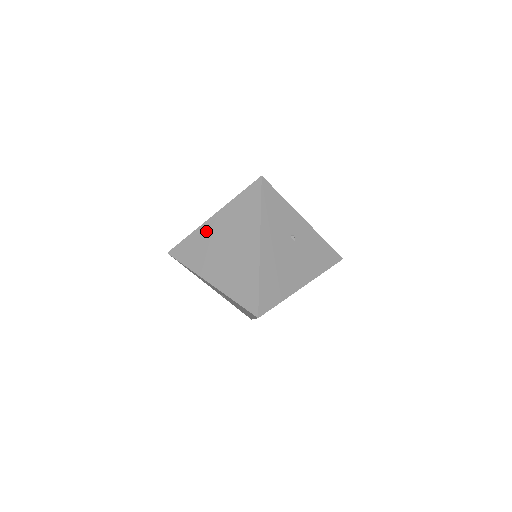
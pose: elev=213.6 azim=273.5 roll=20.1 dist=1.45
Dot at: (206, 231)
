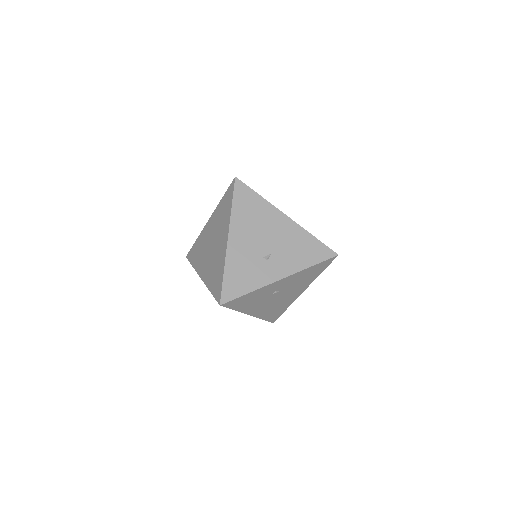
Dot at: occluded
